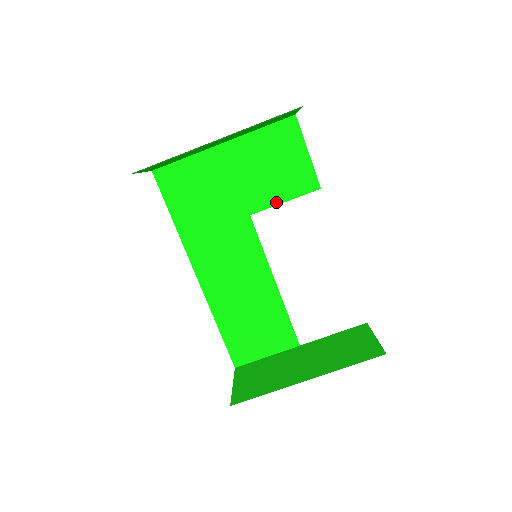
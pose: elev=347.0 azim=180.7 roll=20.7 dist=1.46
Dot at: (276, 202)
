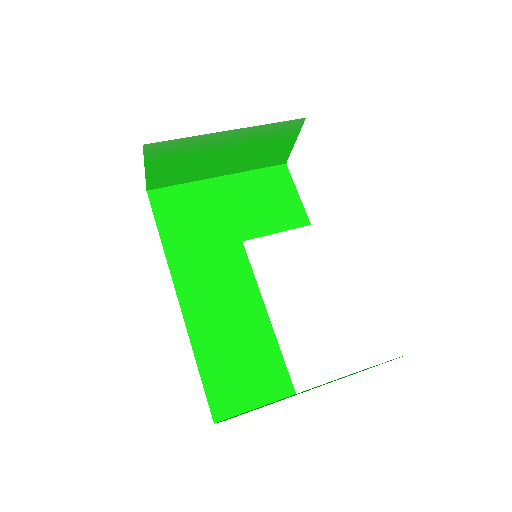
Dot at: (268, 232)
